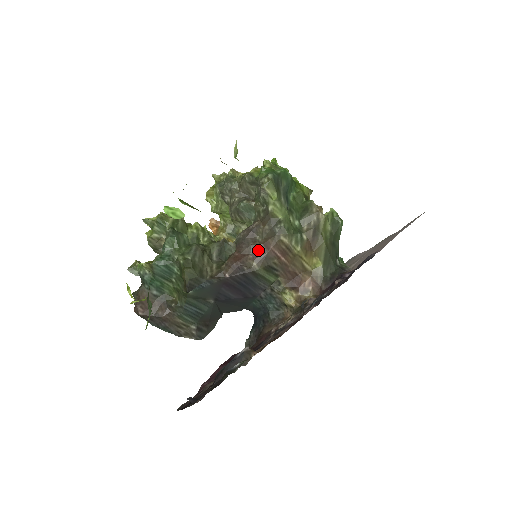
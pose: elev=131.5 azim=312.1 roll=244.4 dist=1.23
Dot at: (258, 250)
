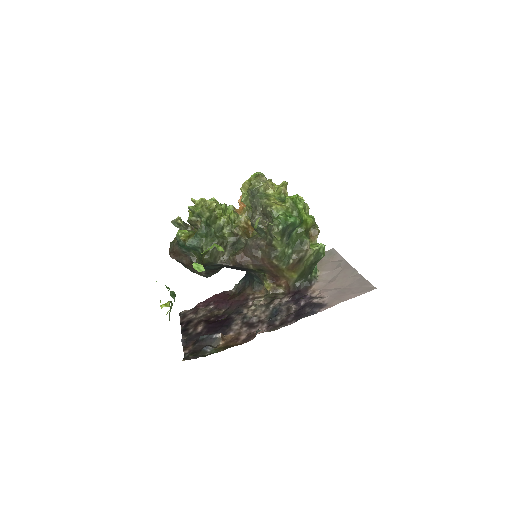
Dot at: (257, 259)
